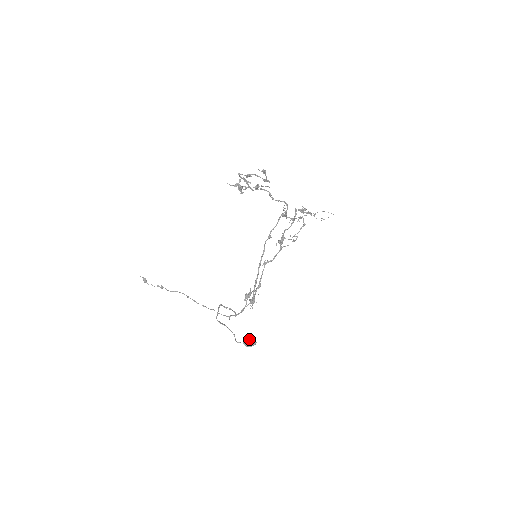
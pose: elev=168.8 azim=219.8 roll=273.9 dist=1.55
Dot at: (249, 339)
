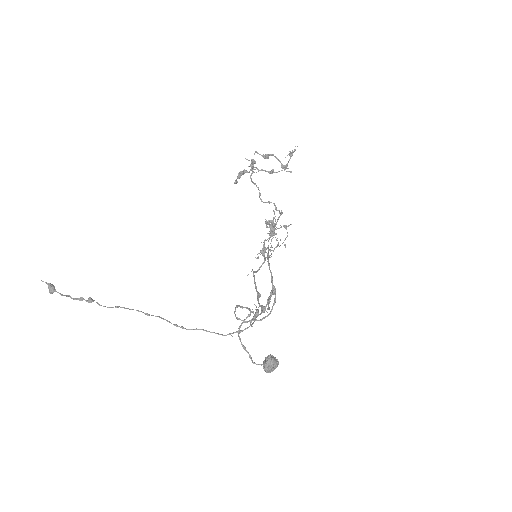
Dot at: (274, 357)
